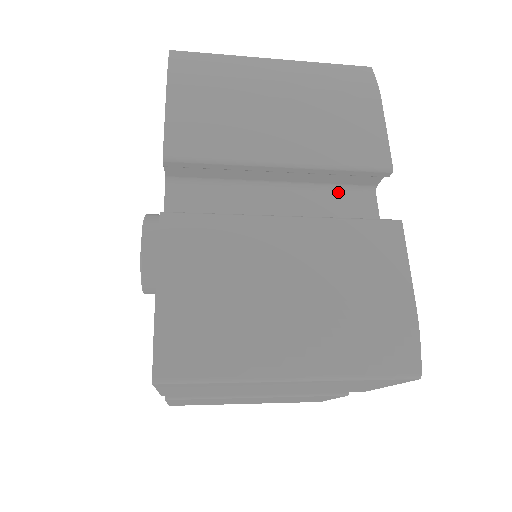
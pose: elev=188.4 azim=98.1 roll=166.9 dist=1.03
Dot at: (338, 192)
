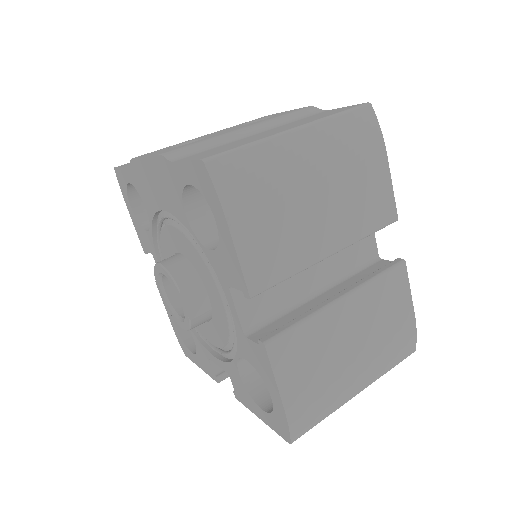
Dot at: occluded
